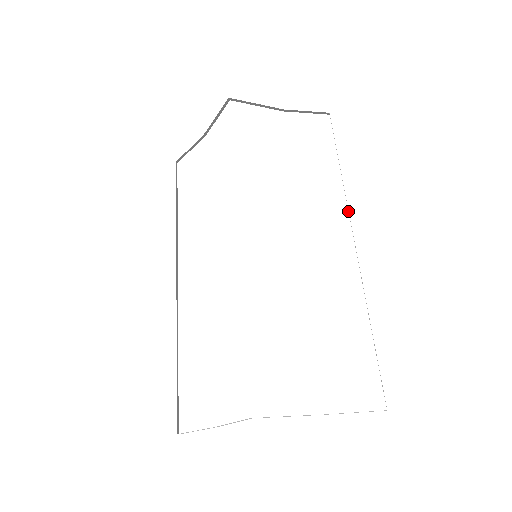
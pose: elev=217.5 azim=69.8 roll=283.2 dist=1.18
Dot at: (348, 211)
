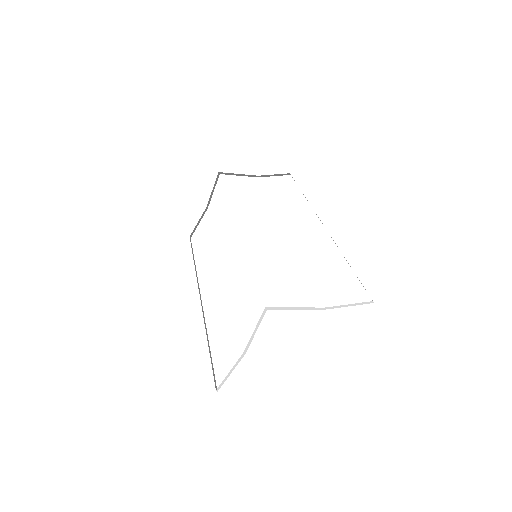
Dot at: occluded
